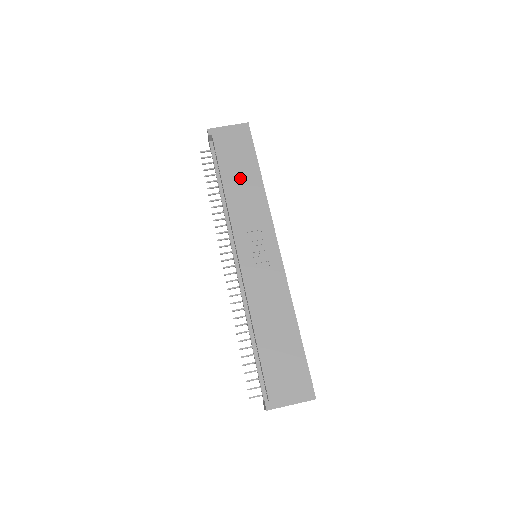
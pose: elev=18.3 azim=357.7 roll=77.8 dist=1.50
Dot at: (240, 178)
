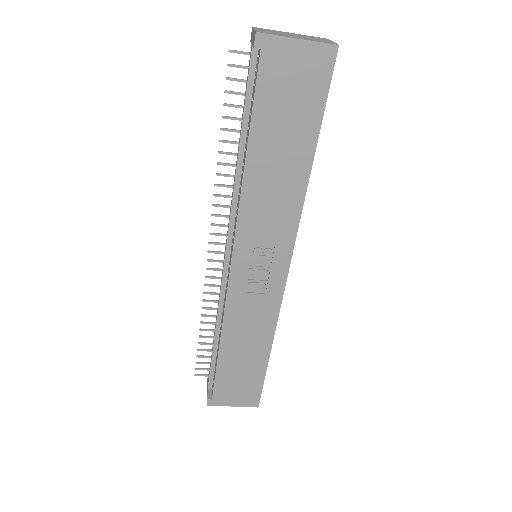
Dot at: (278, 156)
